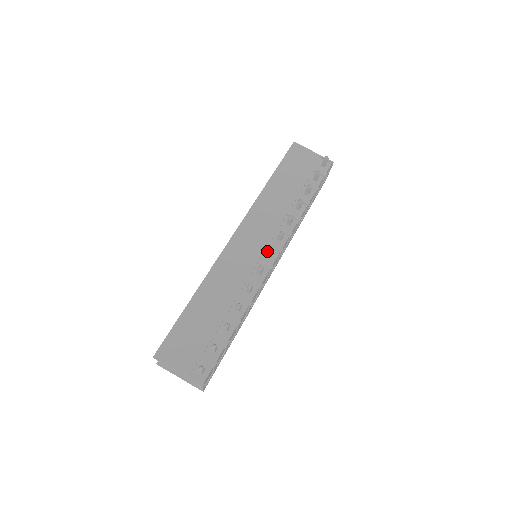
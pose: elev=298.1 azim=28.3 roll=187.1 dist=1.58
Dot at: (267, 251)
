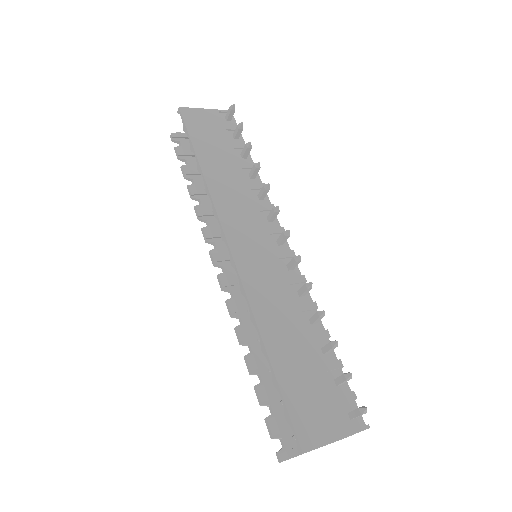
Dot at: (273, 240)
